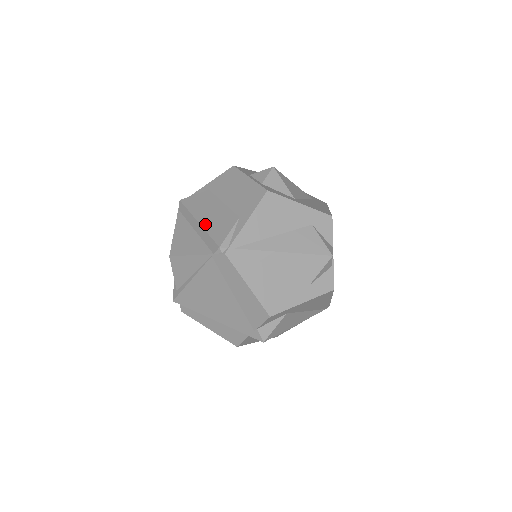
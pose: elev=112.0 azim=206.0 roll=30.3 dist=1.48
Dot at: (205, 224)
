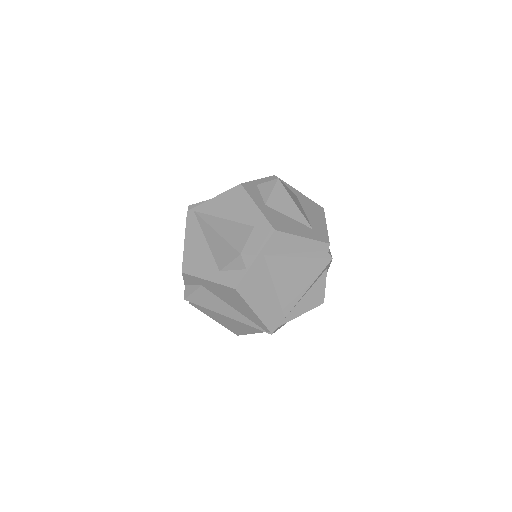
Dot at: occluded
